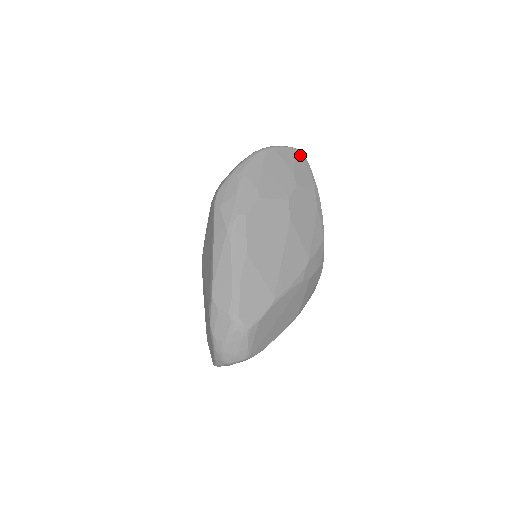
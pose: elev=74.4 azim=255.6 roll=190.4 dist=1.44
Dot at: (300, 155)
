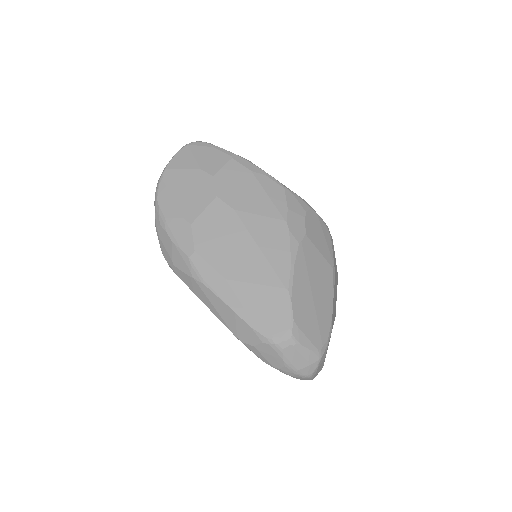
Dot at: (193, 146)
